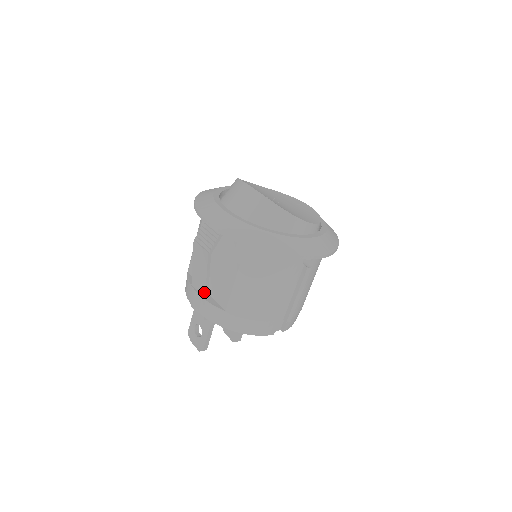
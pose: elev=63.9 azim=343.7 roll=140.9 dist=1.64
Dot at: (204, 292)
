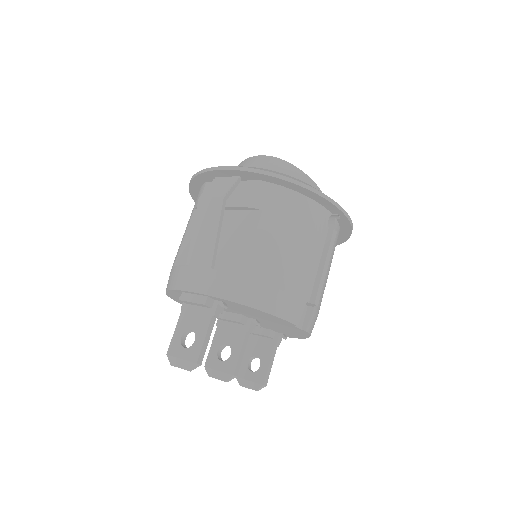
Dot at: (210, 258)
